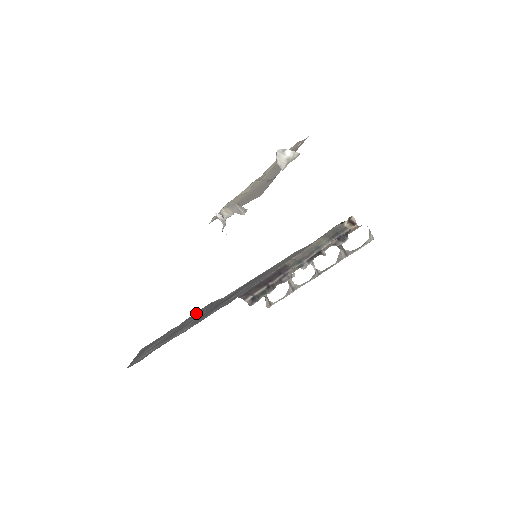
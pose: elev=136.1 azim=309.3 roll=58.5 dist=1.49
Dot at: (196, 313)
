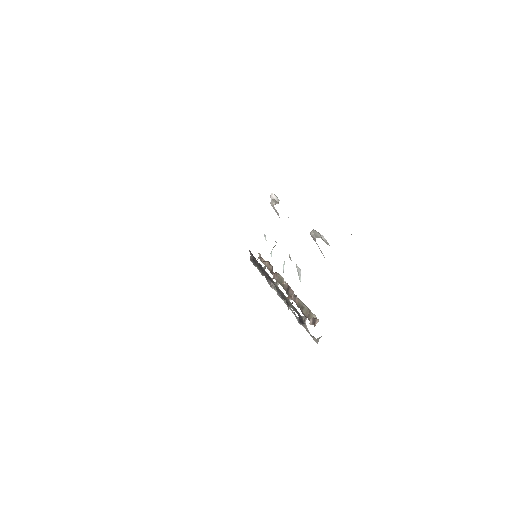
Dot at: occluded
